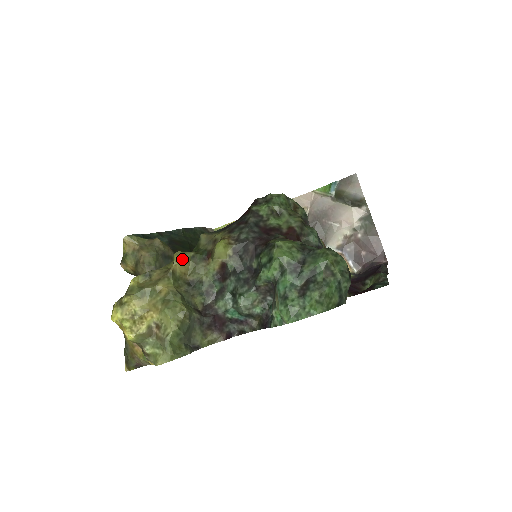
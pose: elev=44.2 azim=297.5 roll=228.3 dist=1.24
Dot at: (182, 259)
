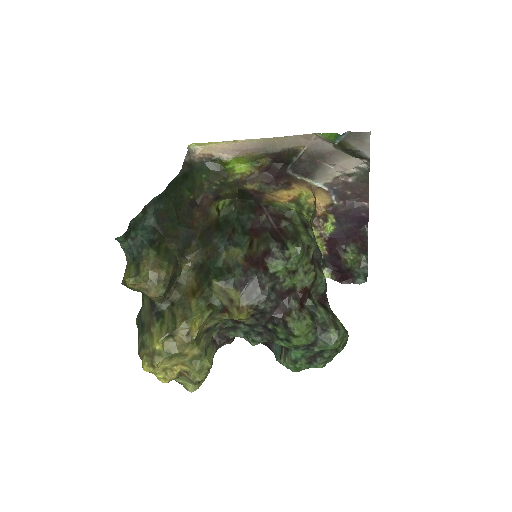
Dot at: (202, 324)
